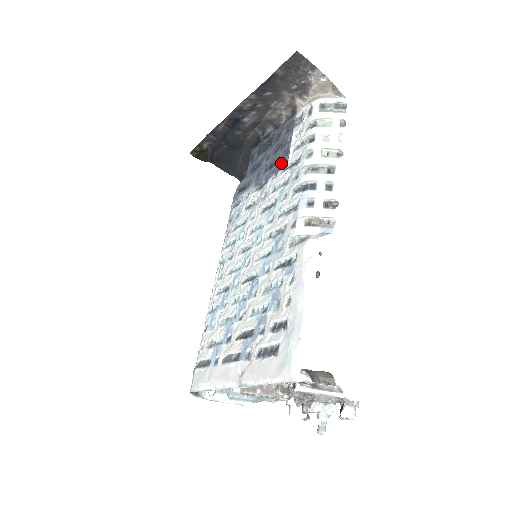
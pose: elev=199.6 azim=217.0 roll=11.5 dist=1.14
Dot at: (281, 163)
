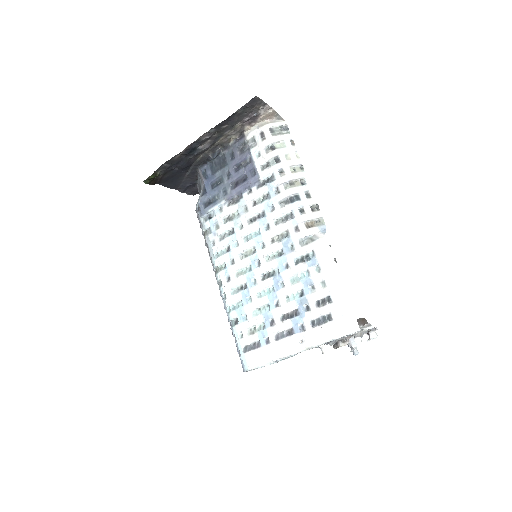
Dot at: (251, 180)
